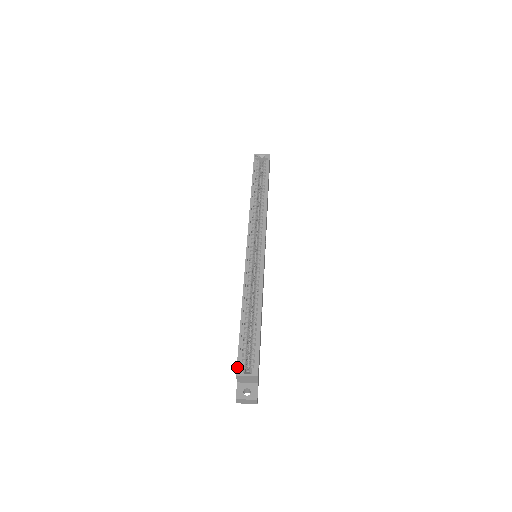
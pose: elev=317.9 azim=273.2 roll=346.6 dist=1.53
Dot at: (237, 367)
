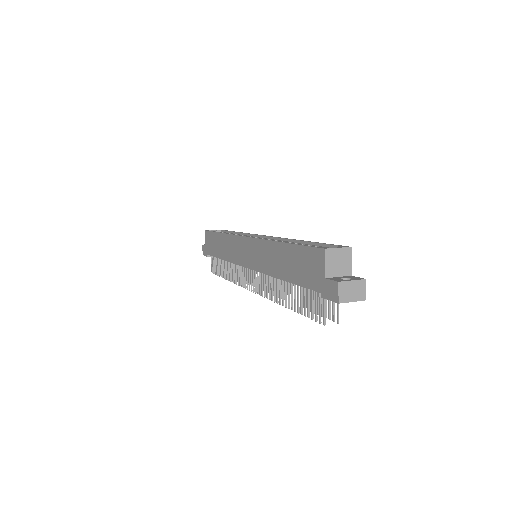
Dot at: (319, 247)
